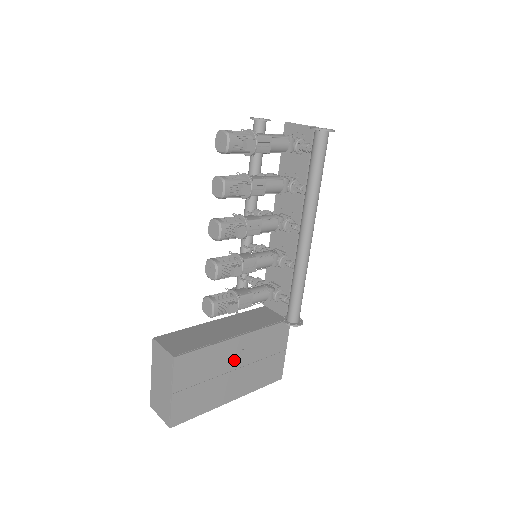
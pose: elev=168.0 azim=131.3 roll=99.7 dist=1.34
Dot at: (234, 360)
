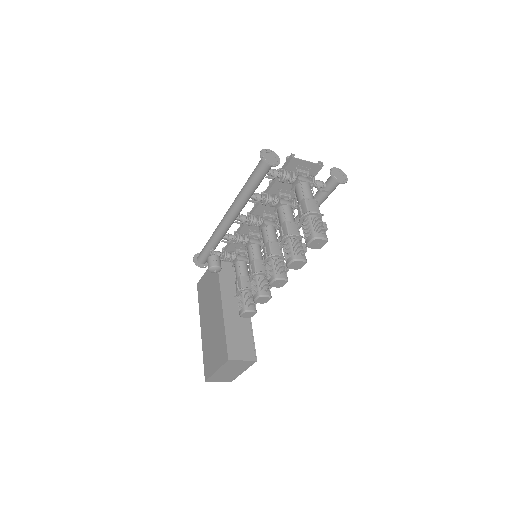
Dot at: occluded
